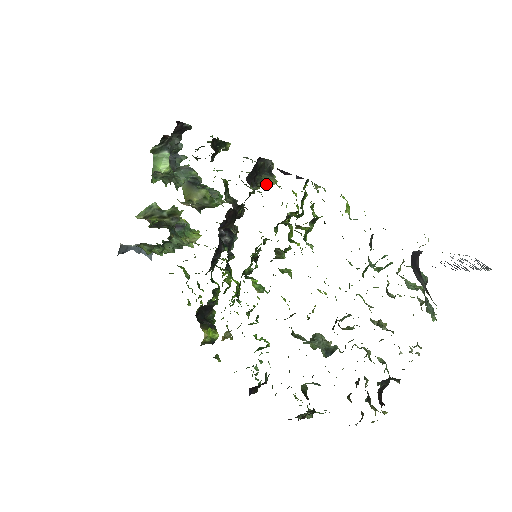
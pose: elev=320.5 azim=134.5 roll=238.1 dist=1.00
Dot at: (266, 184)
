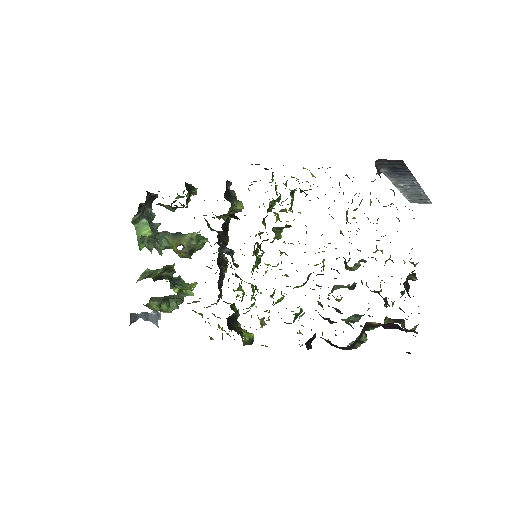
Dot at: (237, 207)
